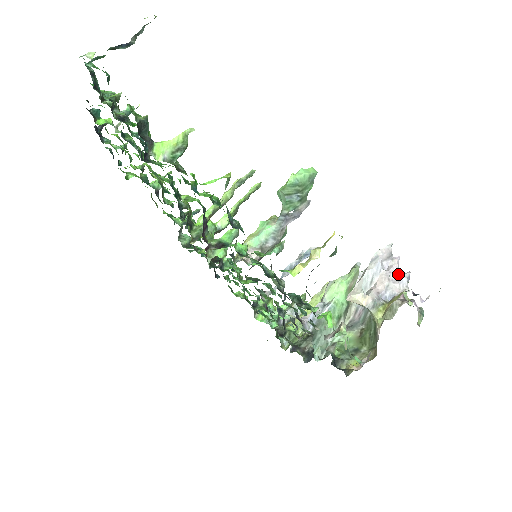
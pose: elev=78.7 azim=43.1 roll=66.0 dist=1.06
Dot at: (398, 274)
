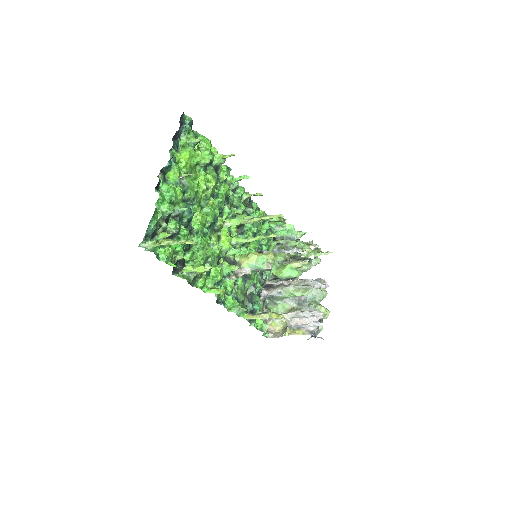
Dot at: (316, 321)
